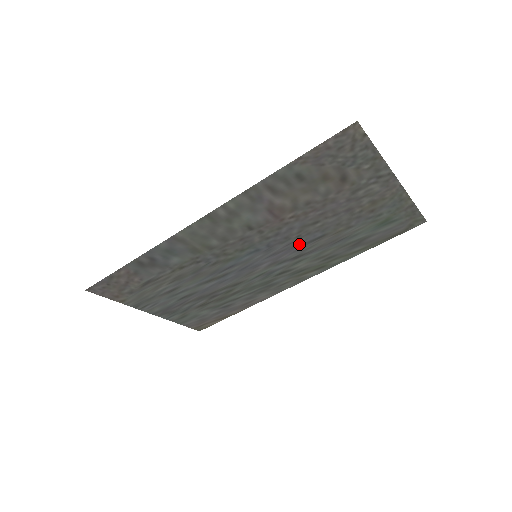
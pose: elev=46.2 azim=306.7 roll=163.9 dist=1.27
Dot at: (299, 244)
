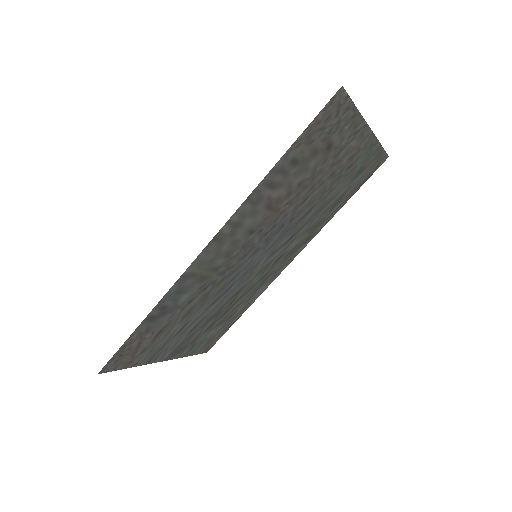
Dot at: (291, 226)
